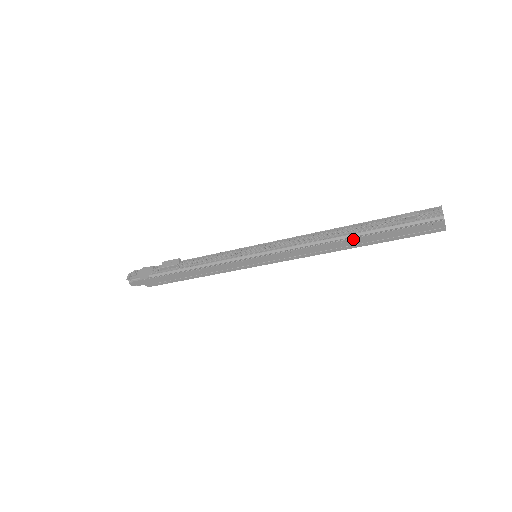
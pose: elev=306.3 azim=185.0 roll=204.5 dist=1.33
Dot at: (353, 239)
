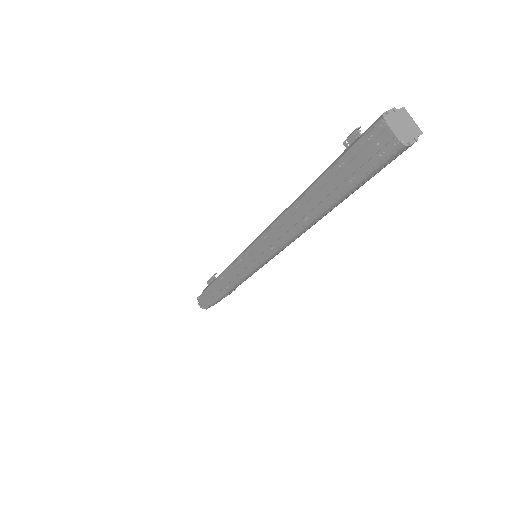
Dot at: (304, 198)
